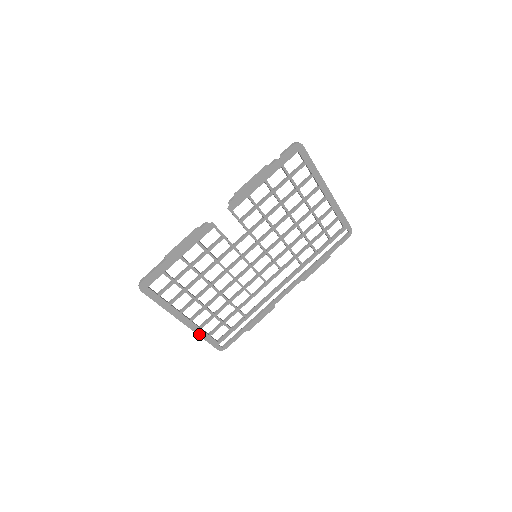
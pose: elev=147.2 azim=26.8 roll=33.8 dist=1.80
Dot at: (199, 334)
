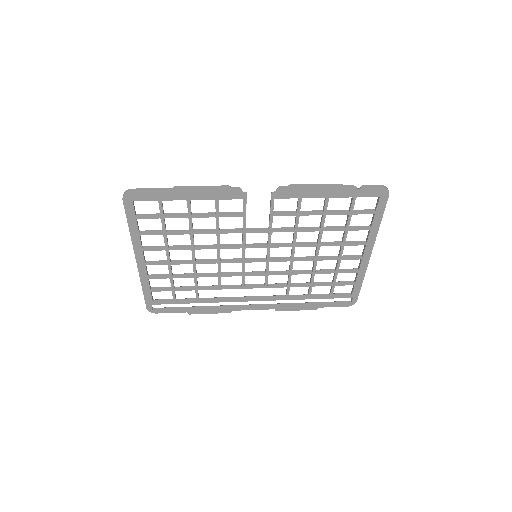
Dot at: (142, 281)
